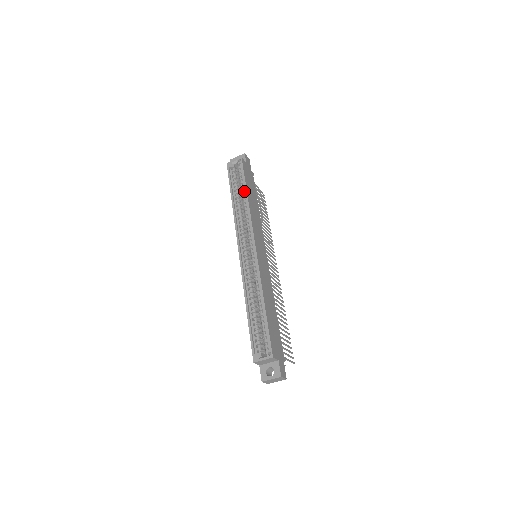
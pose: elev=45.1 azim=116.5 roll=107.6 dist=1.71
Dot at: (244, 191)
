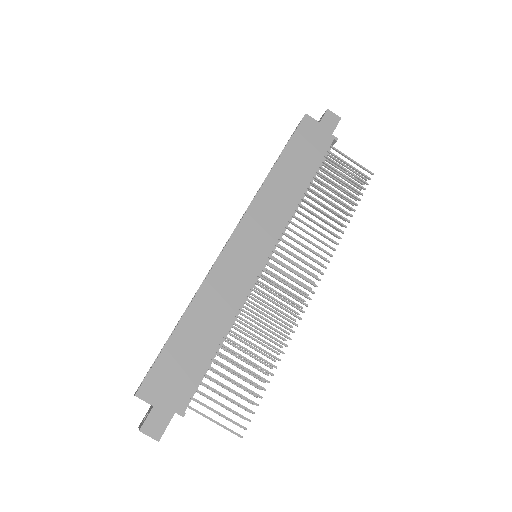
Dot at: (279, 161)
